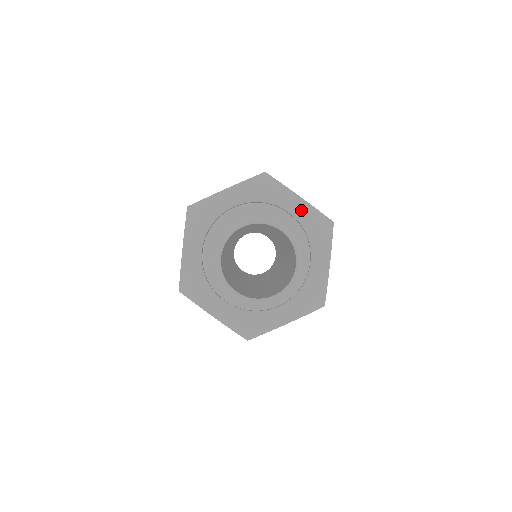
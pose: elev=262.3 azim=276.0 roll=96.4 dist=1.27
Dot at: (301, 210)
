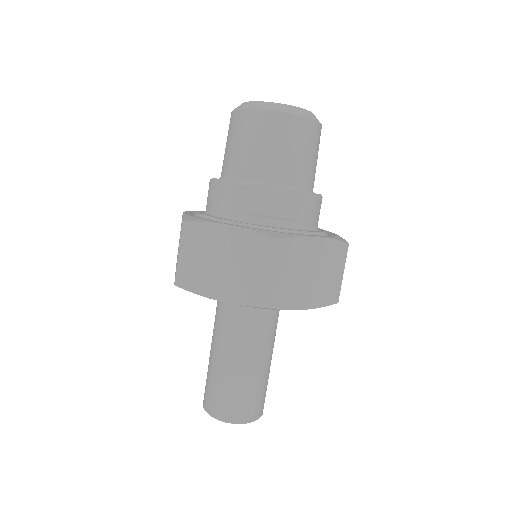
Dot at: occluded
